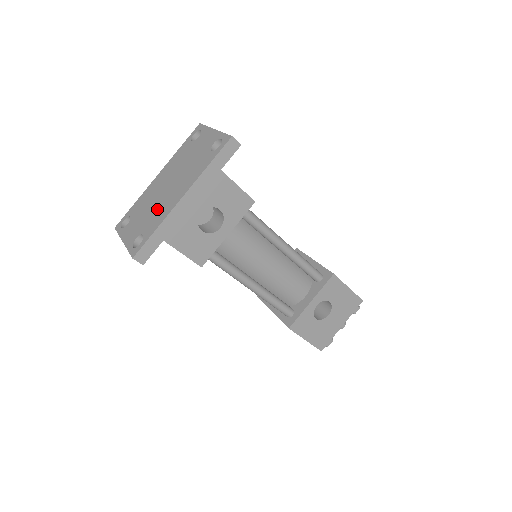
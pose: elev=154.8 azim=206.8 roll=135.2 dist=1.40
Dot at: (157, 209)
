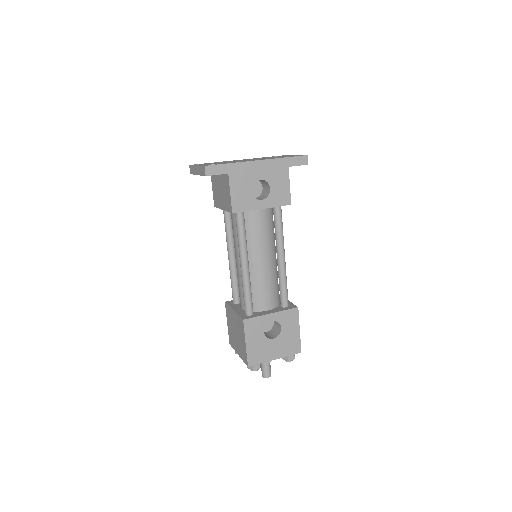
Dot at: occluded
